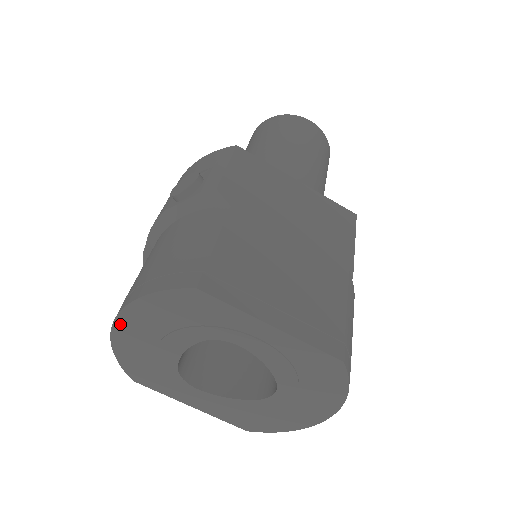
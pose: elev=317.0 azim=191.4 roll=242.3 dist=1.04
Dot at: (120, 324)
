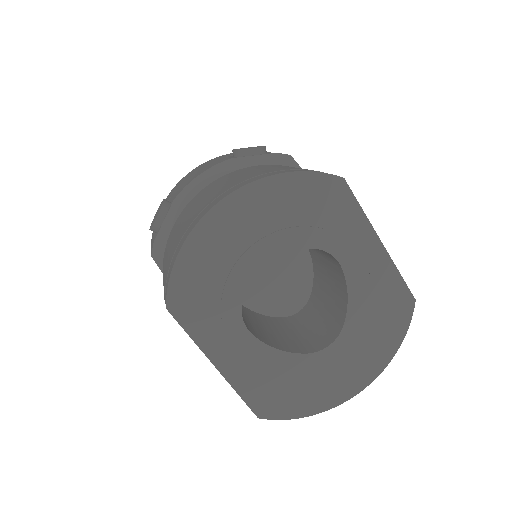
Dot at: (227, 205)
